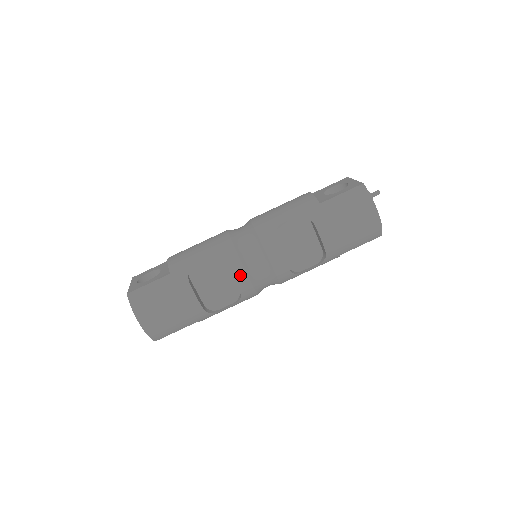
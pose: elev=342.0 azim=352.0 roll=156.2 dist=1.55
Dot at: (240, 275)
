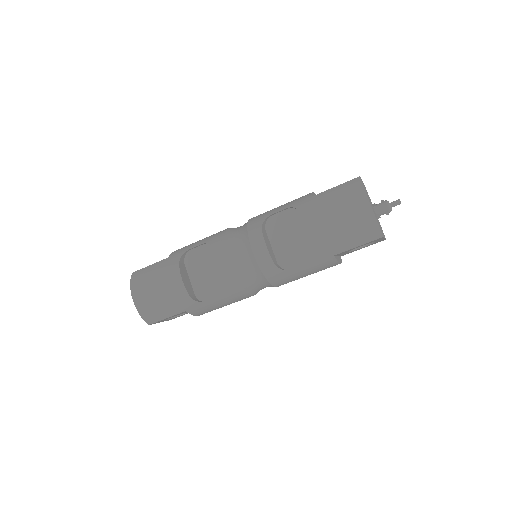
Dot at: (223, 261)
